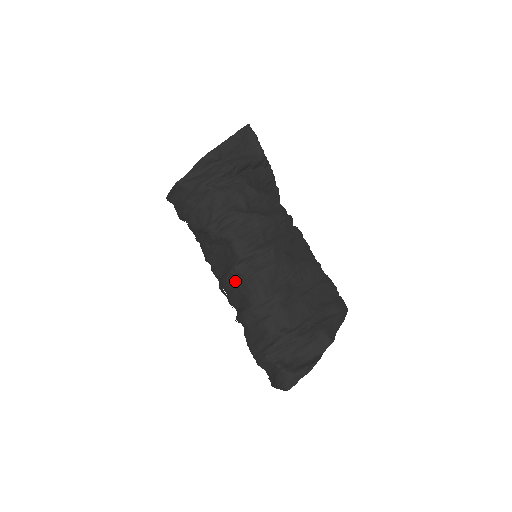
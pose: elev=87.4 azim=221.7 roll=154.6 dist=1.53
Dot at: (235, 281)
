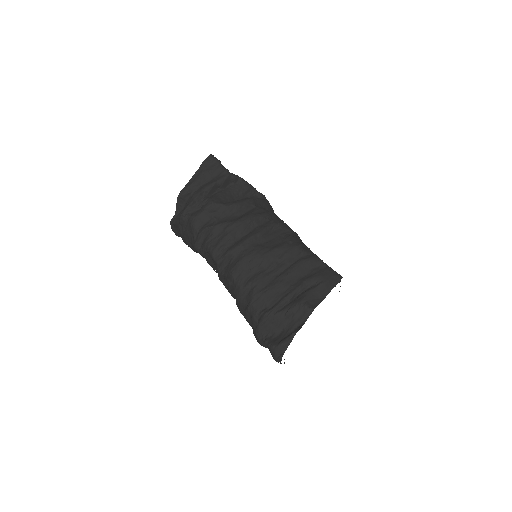
Dot at: (225, 282)
